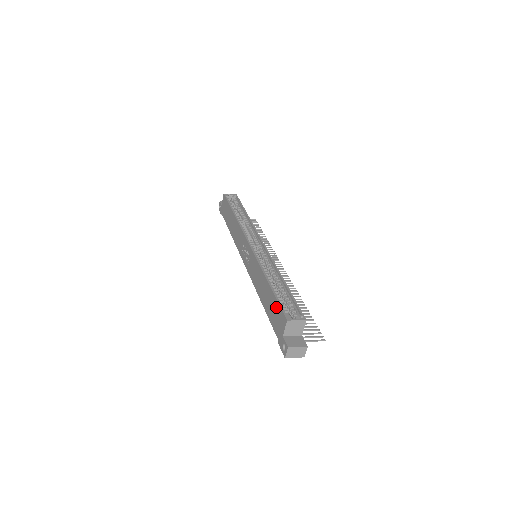
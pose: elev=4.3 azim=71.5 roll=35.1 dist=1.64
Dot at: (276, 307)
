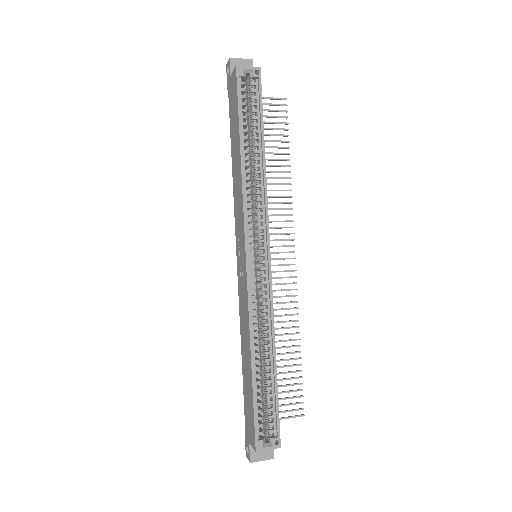
Dot at: (251, 411)
